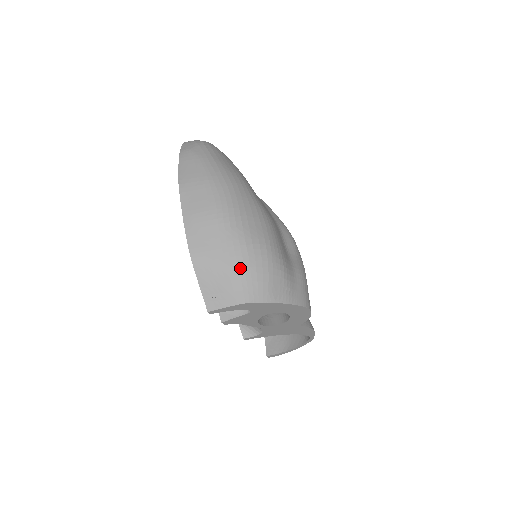
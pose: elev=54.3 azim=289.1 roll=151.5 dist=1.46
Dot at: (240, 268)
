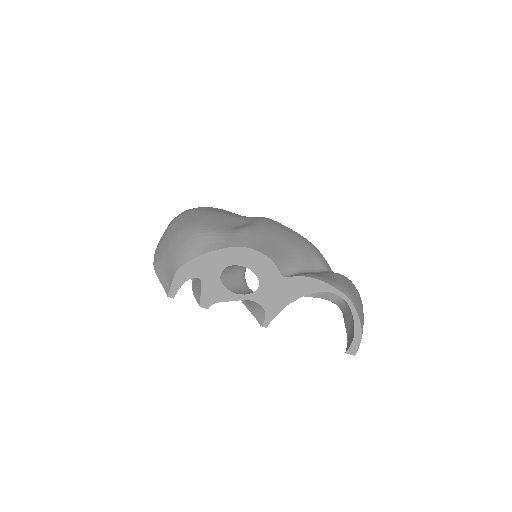
Dot at: (173, 250)
